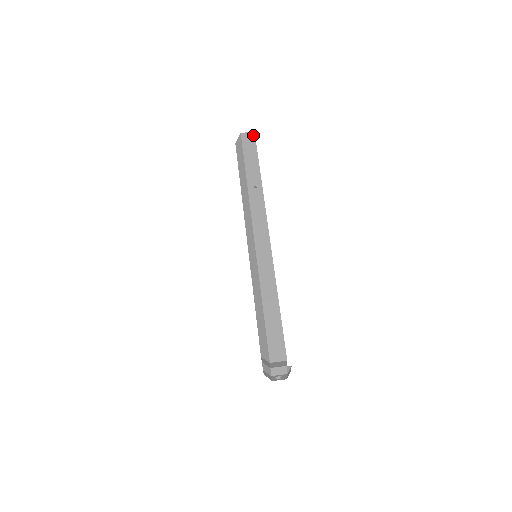
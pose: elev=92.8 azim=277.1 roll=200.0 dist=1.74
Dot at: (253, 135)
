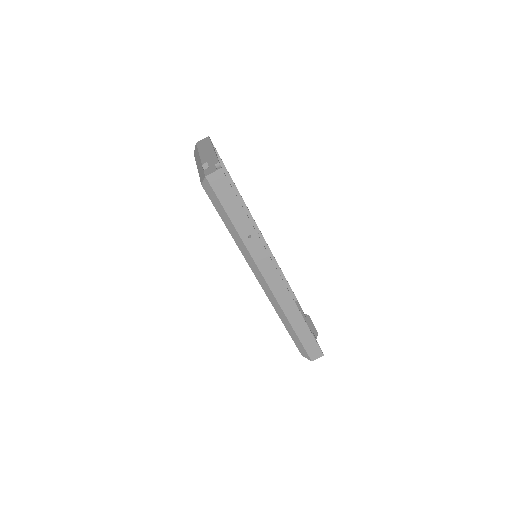
Dot at: (222, 174)
